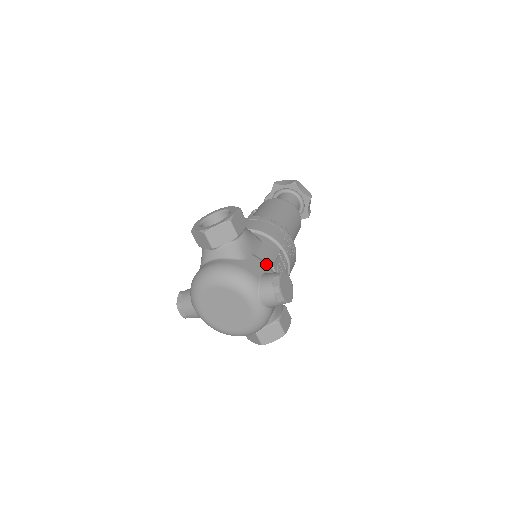
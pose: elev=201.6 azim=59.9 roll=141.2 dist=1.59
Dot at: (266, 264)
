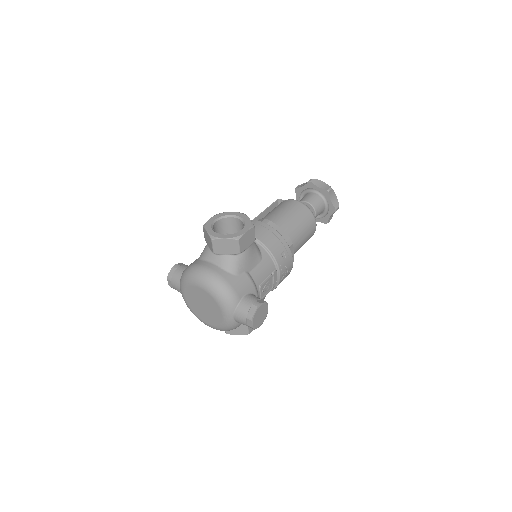
Dot at: (254, 284)
